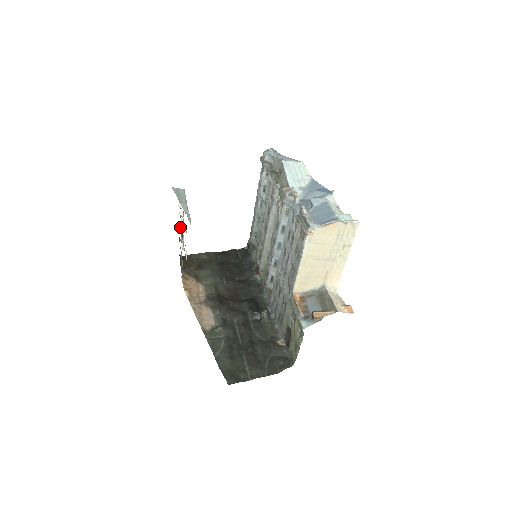
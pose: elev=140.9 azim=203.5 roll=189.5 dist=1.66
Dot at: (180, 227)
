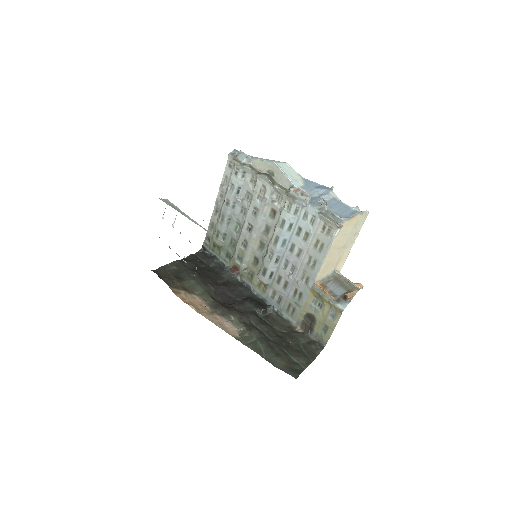
Dot at: occluded
